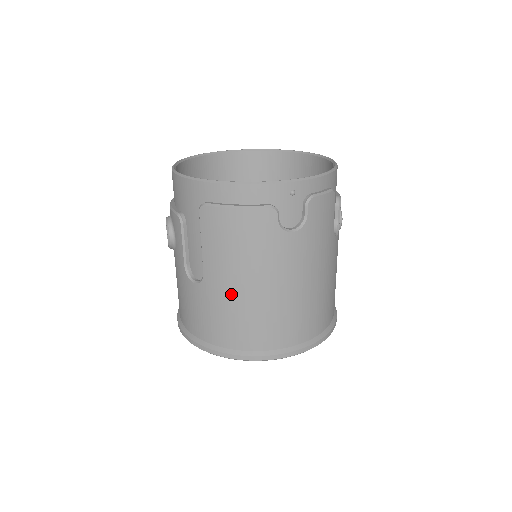
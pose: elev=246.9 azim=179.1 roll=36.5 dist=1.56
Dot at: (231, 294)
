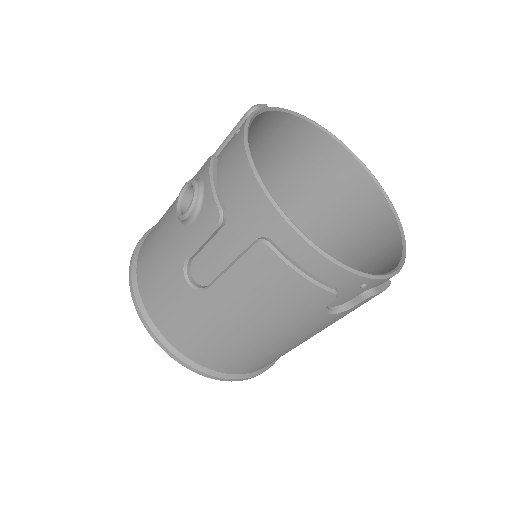
Dot at: (224, 324)
